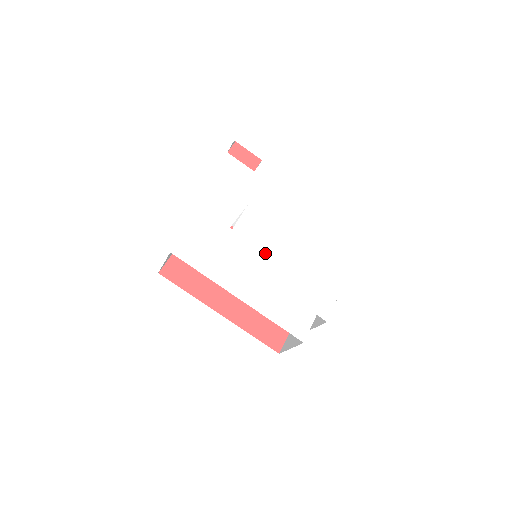
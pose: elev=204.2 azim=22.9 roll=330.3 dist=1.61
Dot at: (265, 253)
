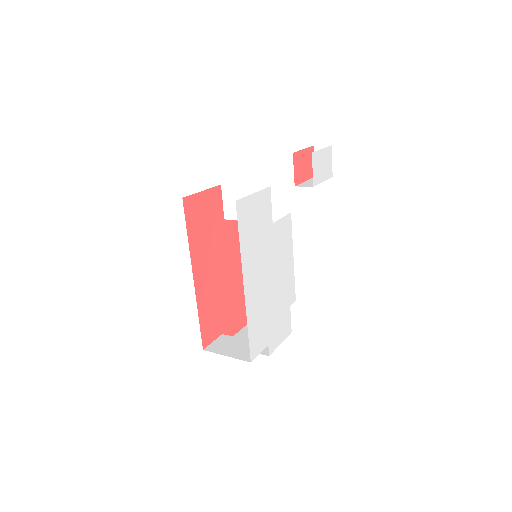
Dot at: (275, 264)
